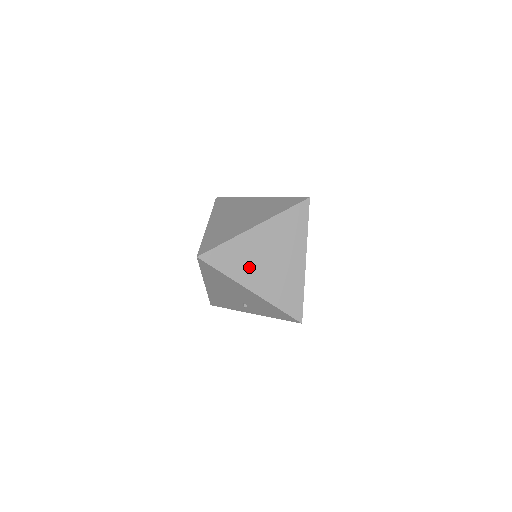
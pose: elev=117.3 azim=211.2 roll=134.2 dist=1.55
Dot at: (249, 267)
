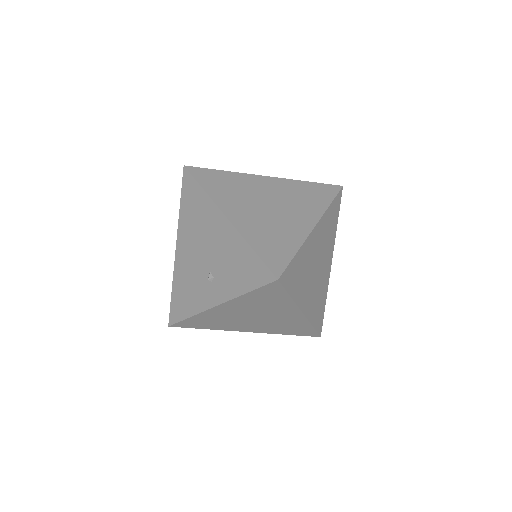
Dot at: (237, 198)
